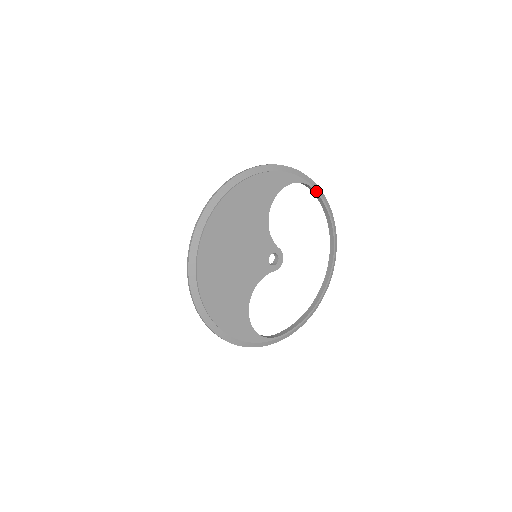
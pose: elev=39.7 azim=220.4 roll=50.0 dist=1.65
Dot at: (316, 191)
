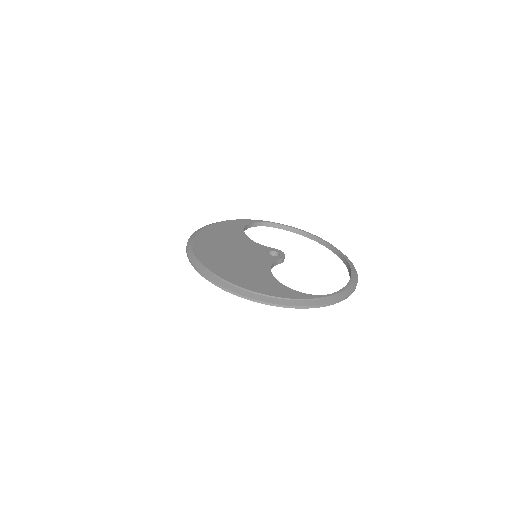
Dot at: (278, 224)
